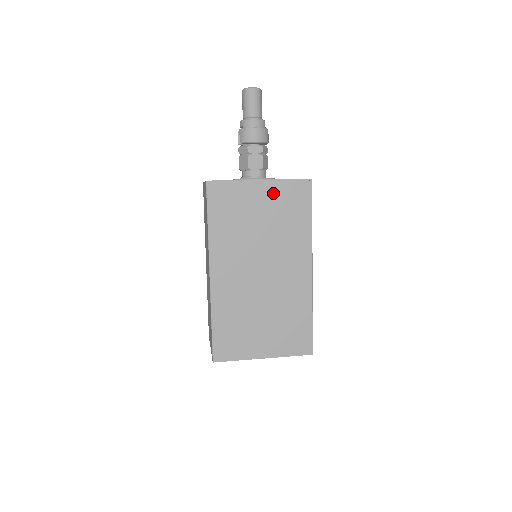
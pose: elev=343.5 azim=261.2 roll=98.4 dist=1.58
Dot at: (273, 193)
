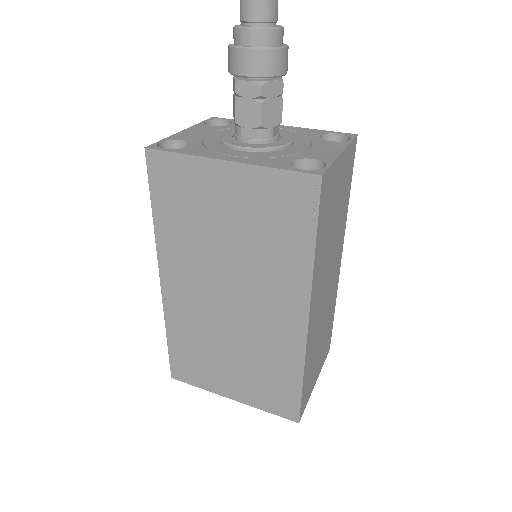
Dot at: (248, 188)
